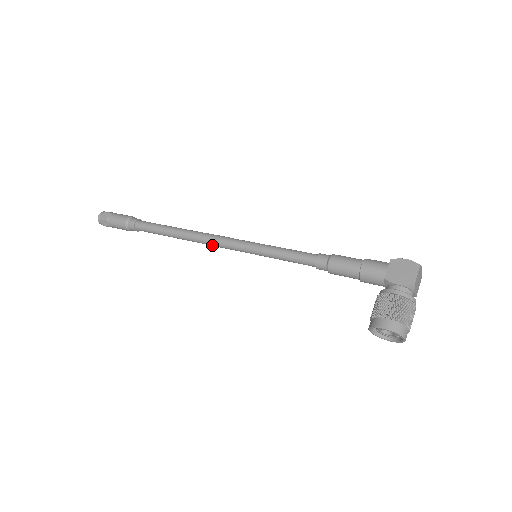
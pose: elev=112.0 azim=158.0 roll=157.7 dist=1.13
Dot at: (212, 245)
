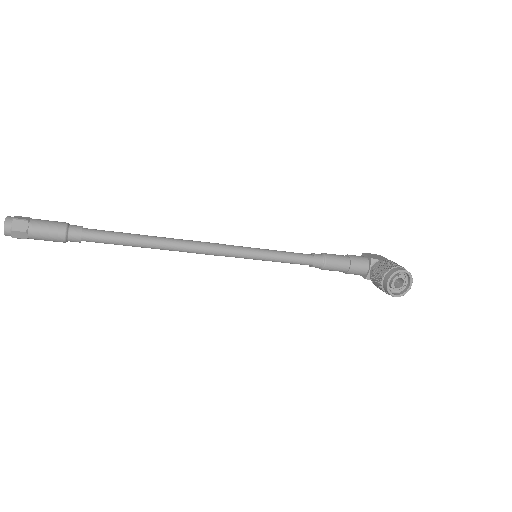
Dot at: (202, 249)
